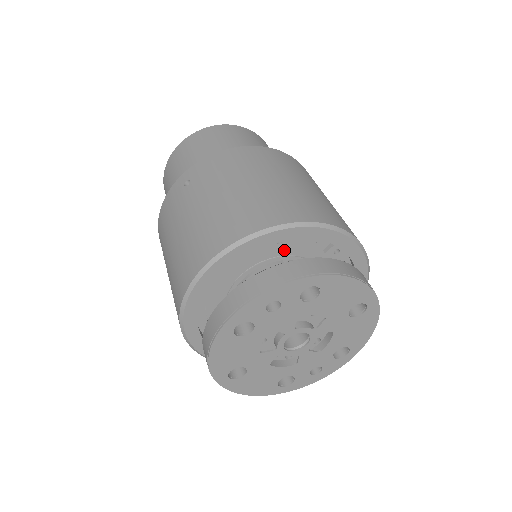
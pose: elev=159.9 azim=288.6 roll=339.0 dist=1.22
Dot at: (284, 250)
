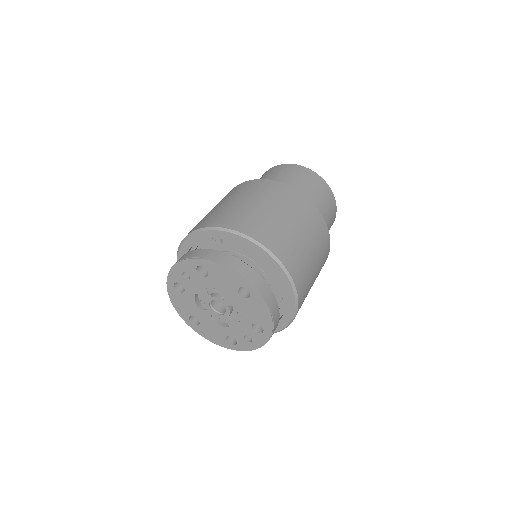
Dot at: (226, 247)
